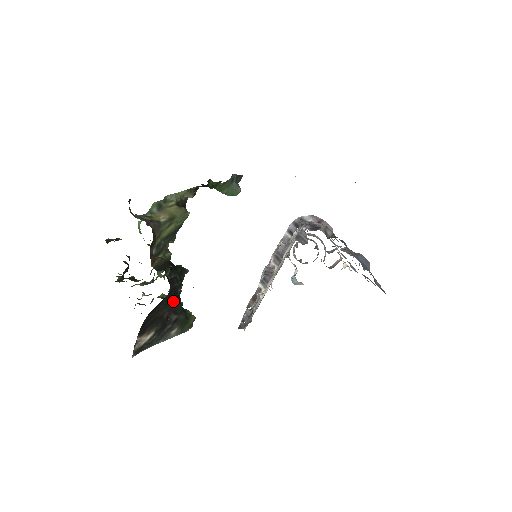
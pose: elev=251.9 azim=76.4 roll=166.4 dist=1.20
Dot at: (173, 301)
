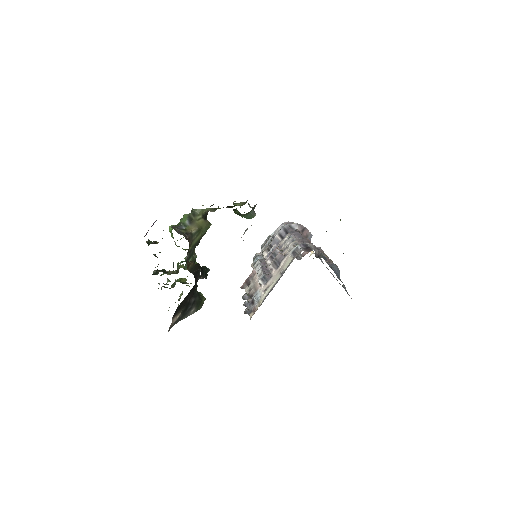
Dot at: (194, 289)
